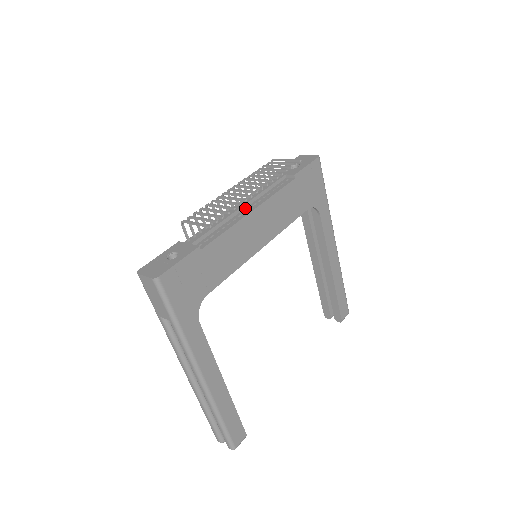
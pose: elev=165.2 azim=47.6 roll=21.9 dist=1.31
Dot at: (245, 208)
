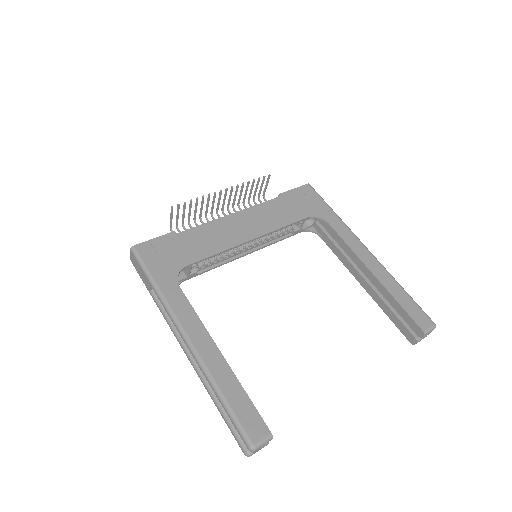
Dot at: occluded
